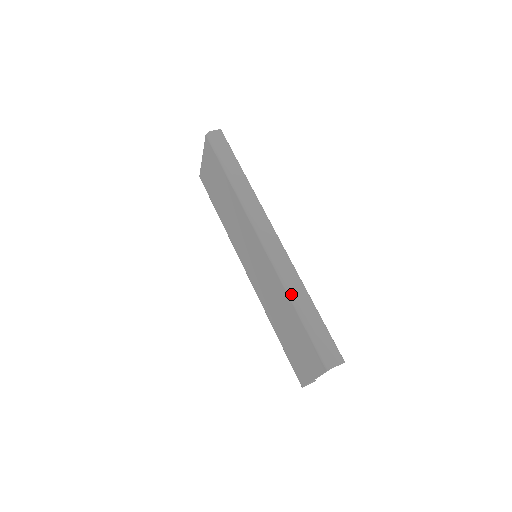
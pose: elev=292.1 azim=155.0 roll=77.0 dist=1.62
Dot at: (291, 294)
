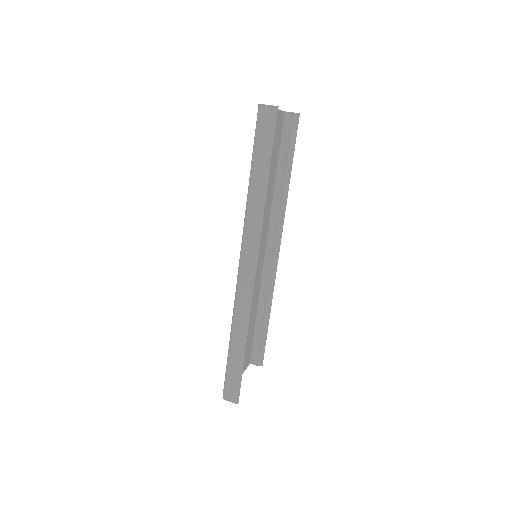
Dot at: (232, 329)
